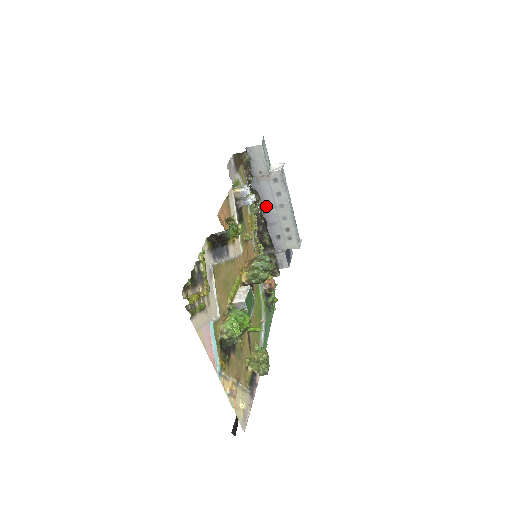
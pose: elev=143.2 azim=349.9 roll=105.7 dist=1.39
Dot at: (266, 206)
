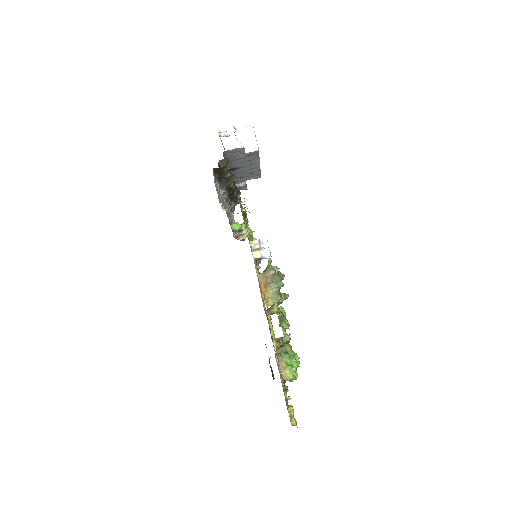
Dot at: (233, 168)
